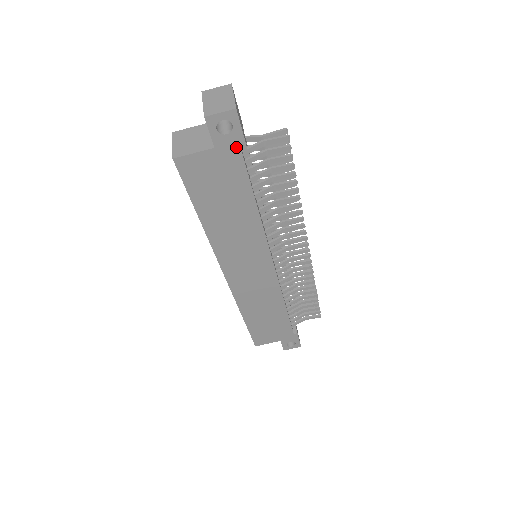
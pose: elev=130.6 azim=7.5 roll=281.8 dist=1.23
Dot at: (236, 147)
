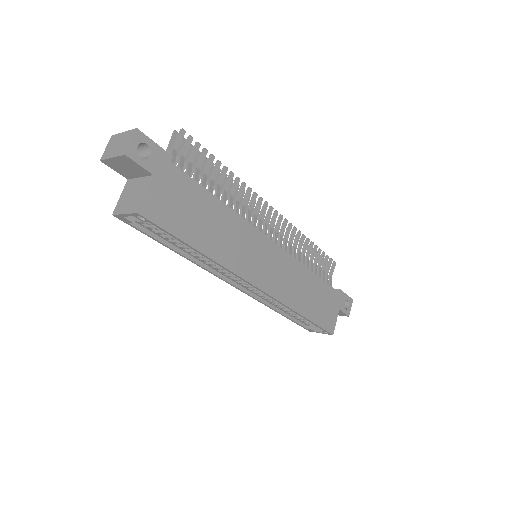
Dot at: (164, 161)
